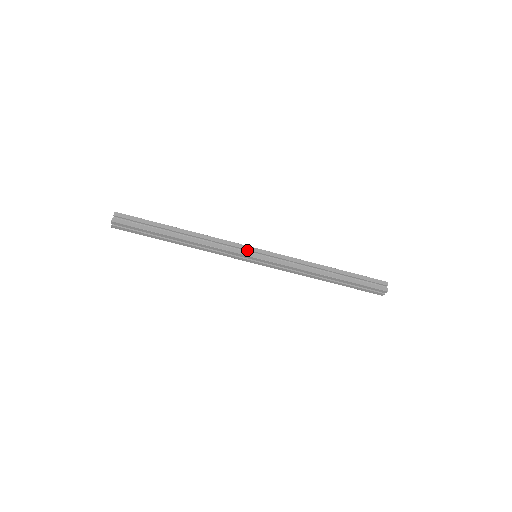
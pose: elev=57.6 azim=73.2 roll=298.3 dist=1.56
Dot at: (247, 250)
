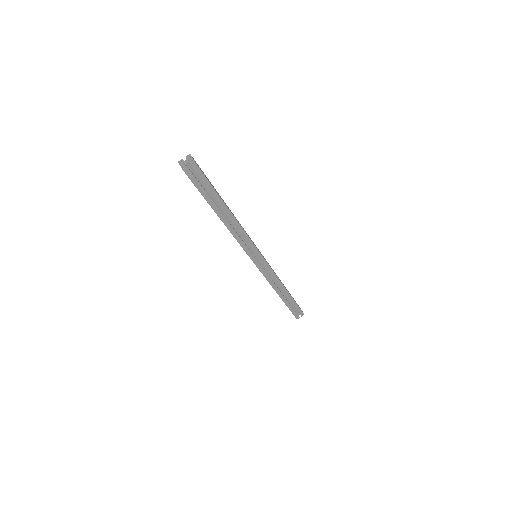
Dot at: (255, 251)
